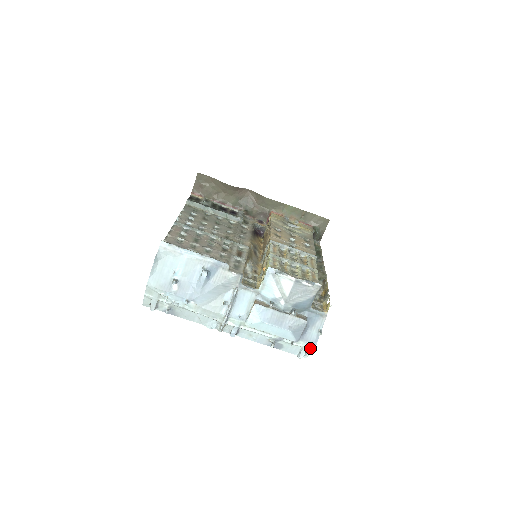
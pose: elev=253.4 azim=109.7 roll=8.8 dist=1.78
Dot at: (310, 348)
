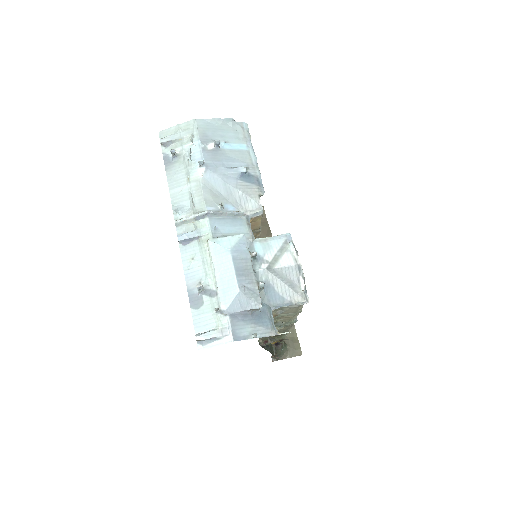
Dot at: (223, 338)
